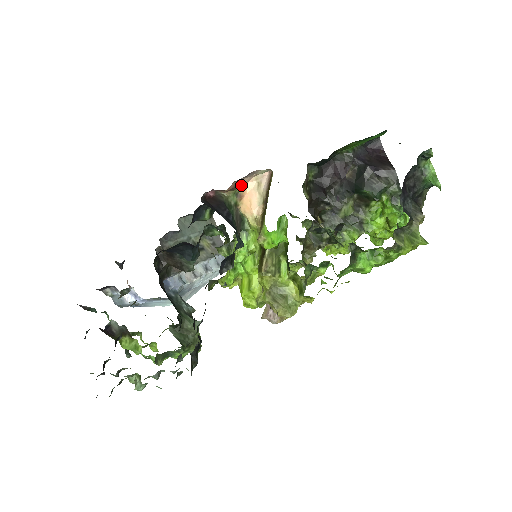
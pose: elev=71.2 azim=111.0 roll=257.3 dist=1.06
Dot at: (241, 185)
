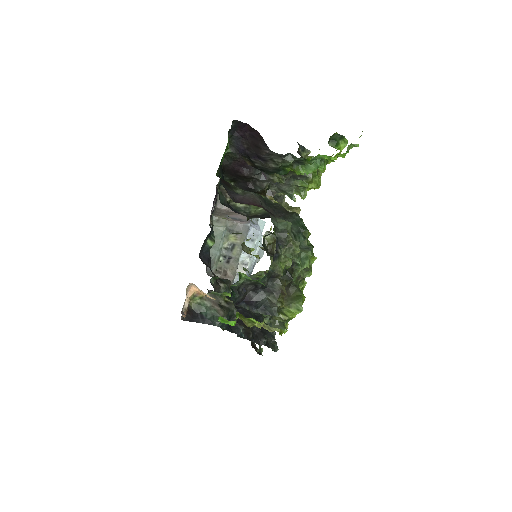
Dot at: (190, 296)
